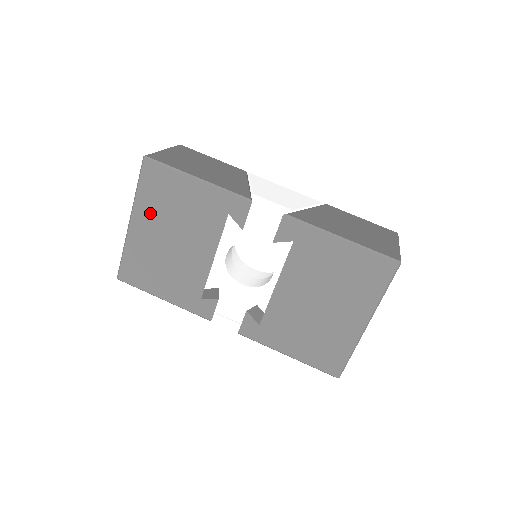
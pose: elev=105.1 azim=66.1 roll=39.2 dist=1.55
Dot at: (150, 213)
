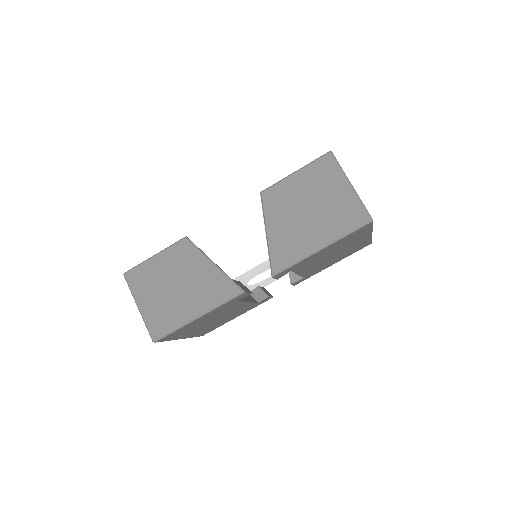
Dot at: occluded
